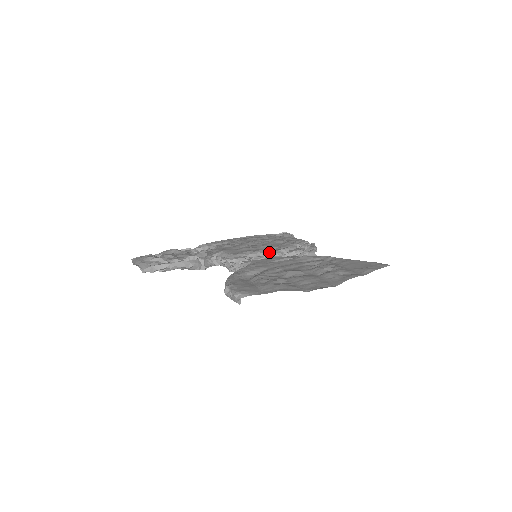
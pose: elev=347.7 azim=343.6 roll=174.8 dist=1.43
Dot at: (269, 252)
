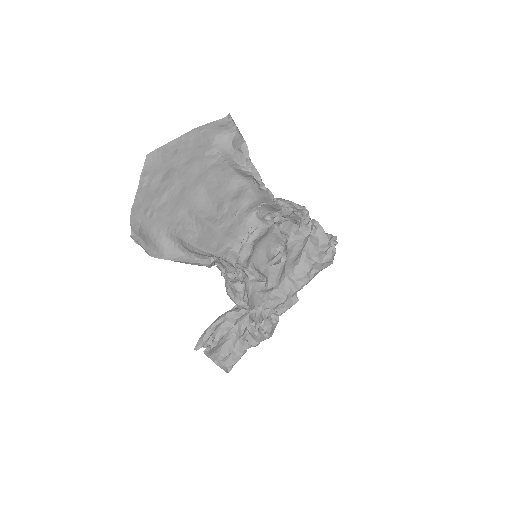
Dot at: occluded
